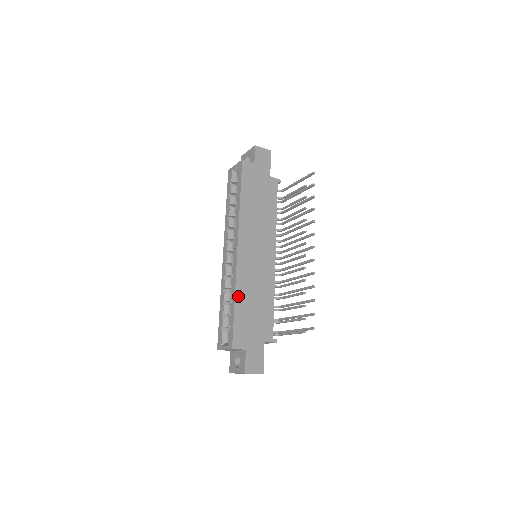
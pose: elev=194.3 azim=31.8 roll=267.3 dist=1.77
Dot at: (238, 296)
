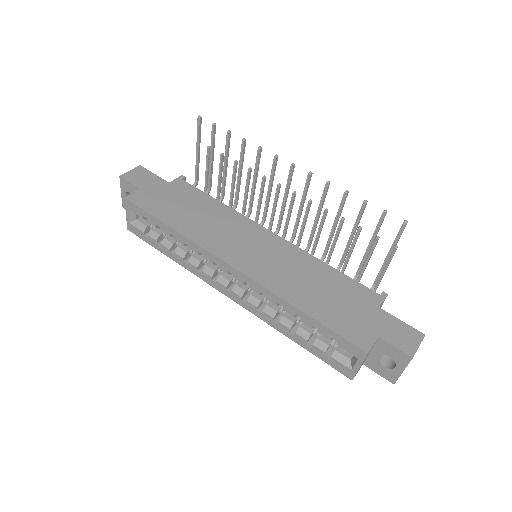
Dot at: (297, 303)
